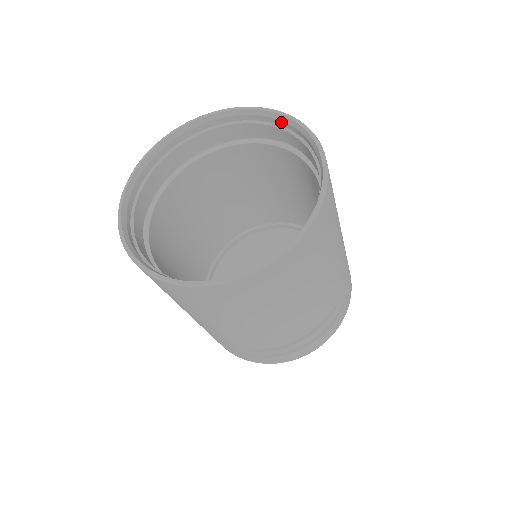
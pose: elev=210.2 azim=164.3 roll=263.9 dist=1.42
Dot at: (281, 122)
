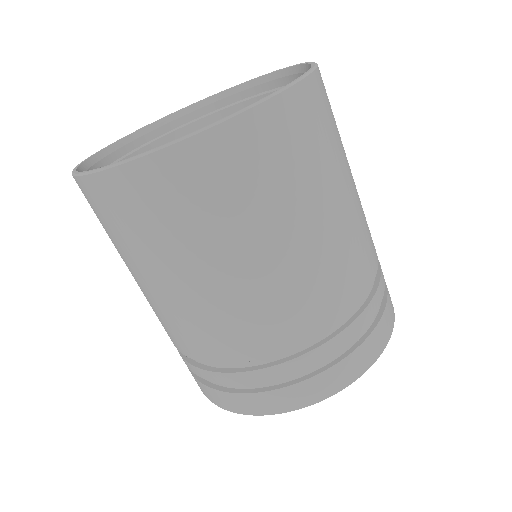
Dot at: (207, 108)
